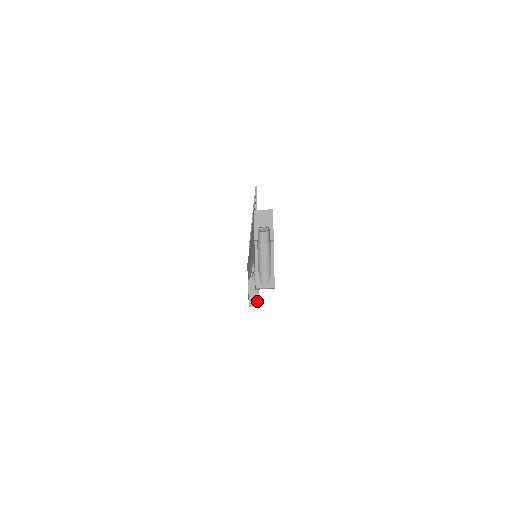
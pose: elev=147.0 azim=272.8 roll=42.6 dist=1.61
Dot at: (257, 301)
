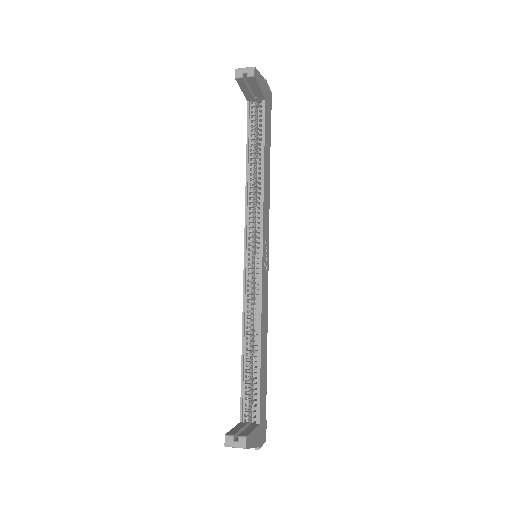
Dot at: (244, 433)
